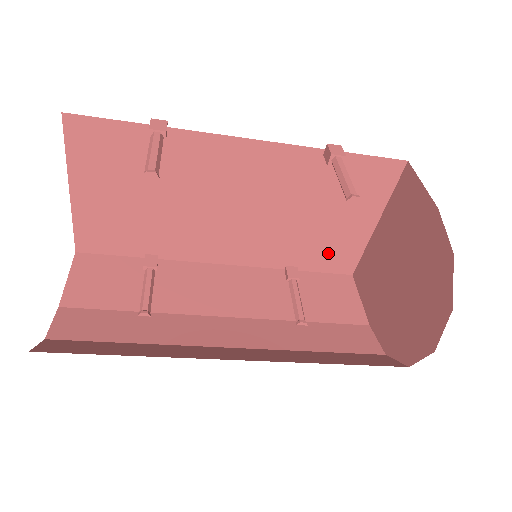
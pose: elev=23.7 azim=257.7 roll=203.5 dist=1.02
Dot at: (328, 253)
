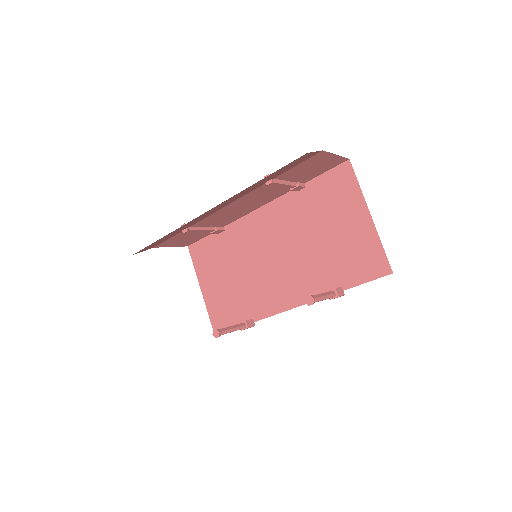
Dot at: (355, 262)
